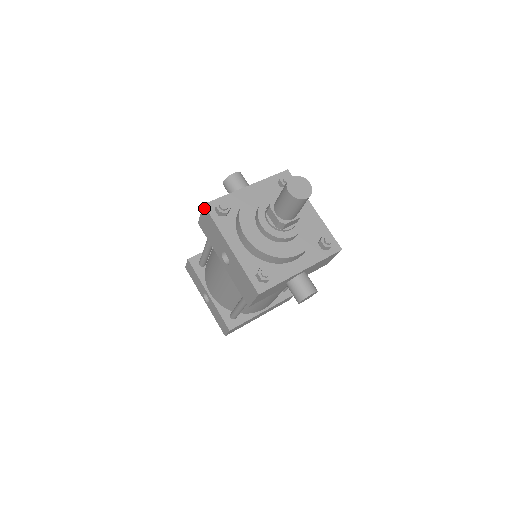
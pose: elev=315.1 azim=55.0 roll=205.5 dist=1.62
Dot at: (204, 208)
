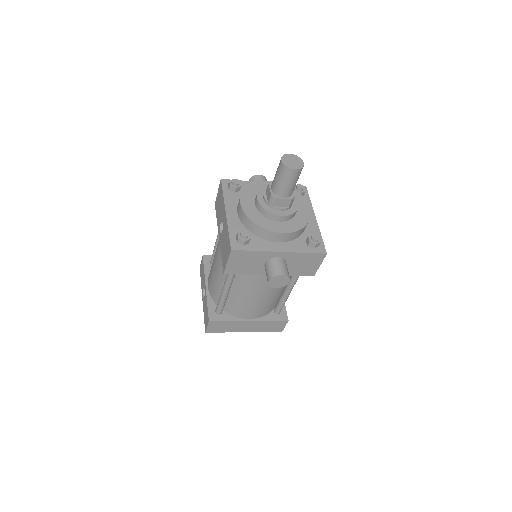
Dot at: (220, 182)
